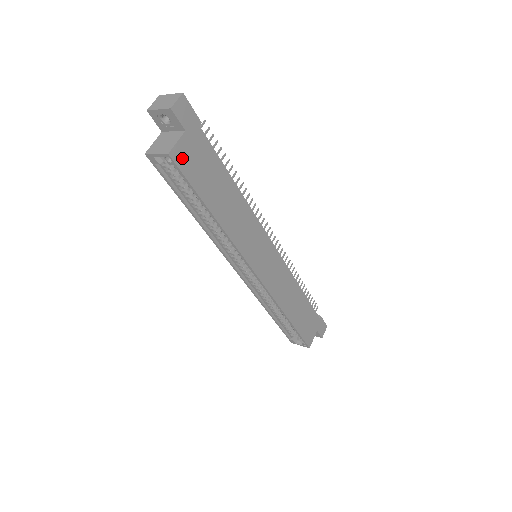
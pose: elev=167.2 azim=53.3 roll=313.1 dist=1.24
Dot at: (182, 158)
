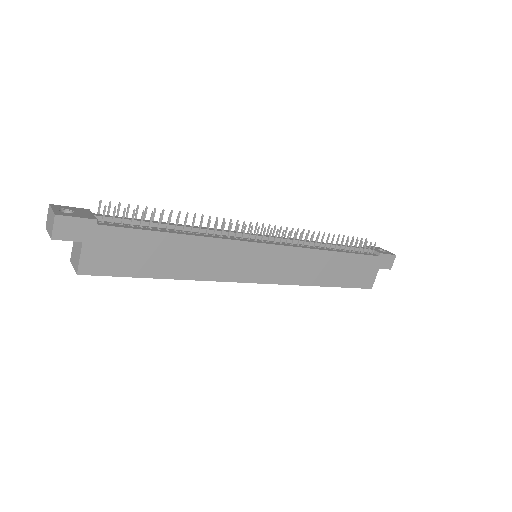
Dot at: (95, 265)
